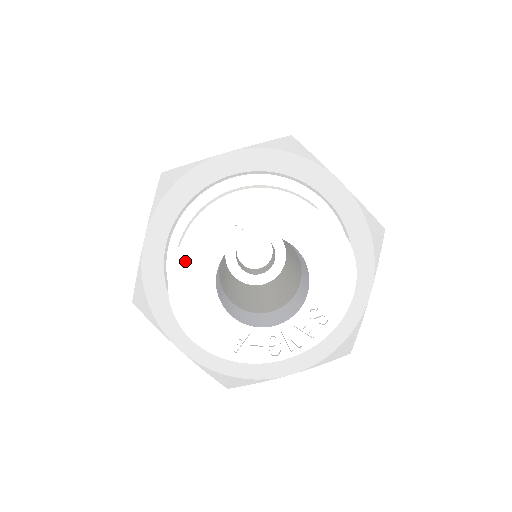
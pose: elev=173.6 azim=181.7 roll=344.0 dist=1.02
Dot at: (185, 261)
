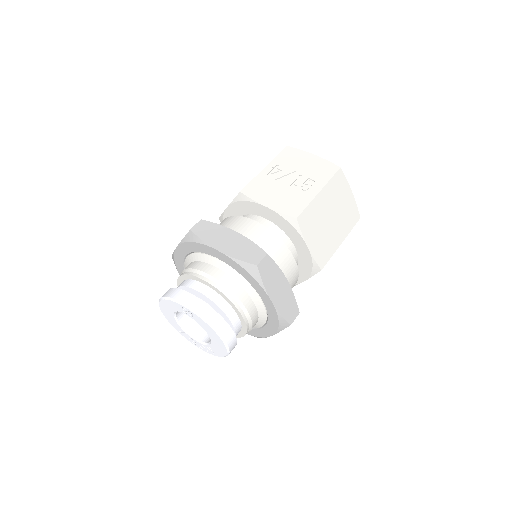
Dot at: (164, 303)
